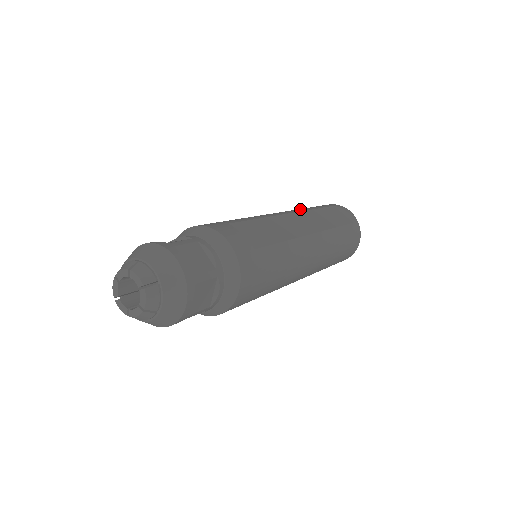
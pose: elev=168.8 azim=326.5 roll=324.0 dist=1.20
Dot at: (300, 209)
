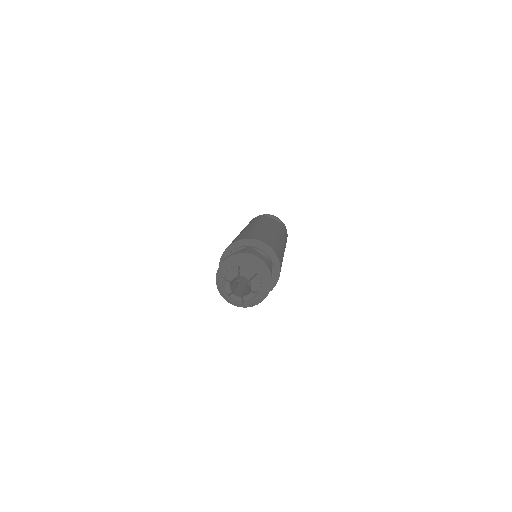
Dot at: (255, 221)
